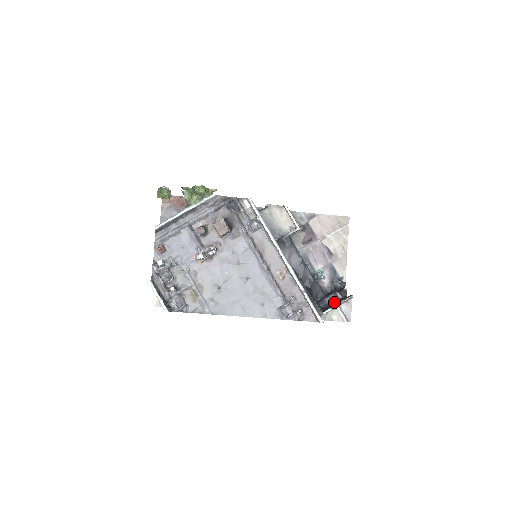
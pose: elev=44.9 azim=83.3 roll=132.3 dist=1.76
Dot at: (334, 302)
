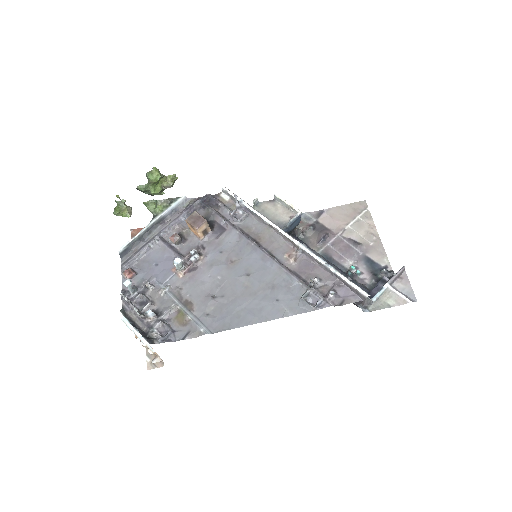
Dot at: occluded
